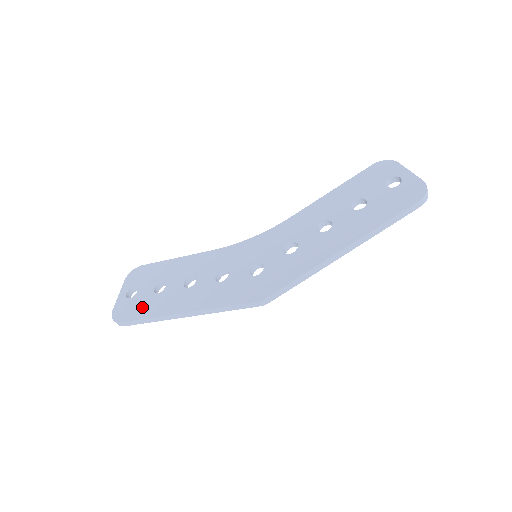
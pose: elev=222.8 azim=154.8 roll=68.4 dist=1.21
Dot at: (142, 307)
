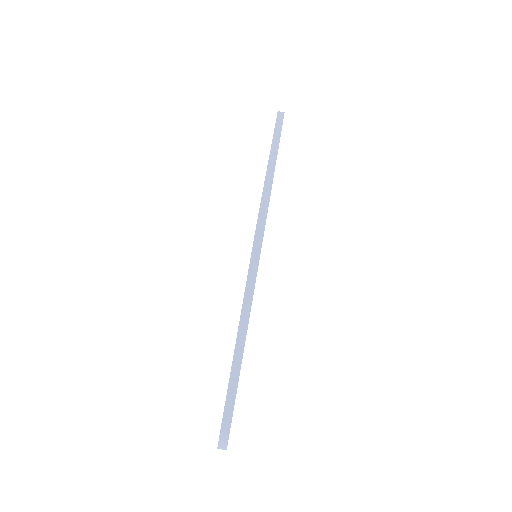
Dot at: occluded
